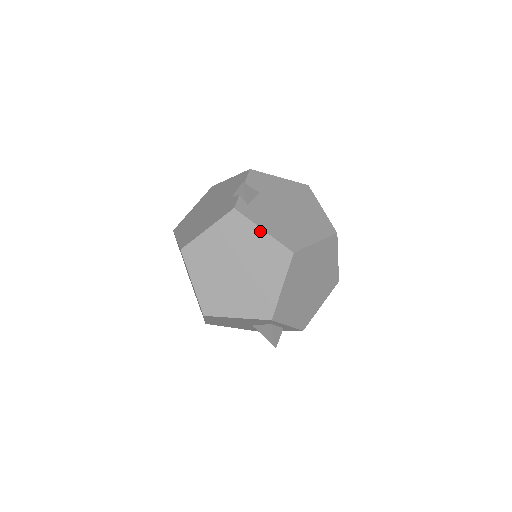
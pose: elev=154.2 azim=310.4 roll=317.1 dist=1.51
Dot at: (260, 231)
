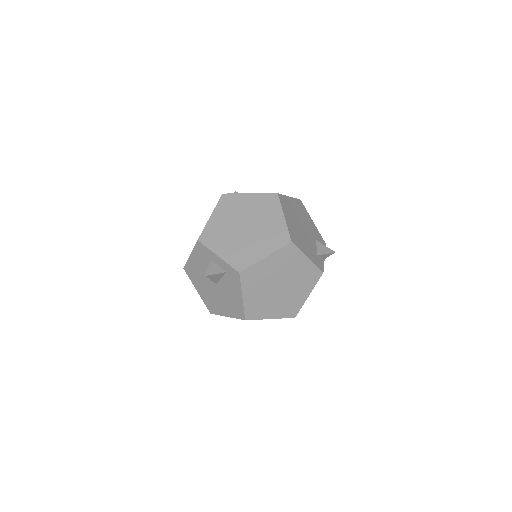
Dot at: occluded
